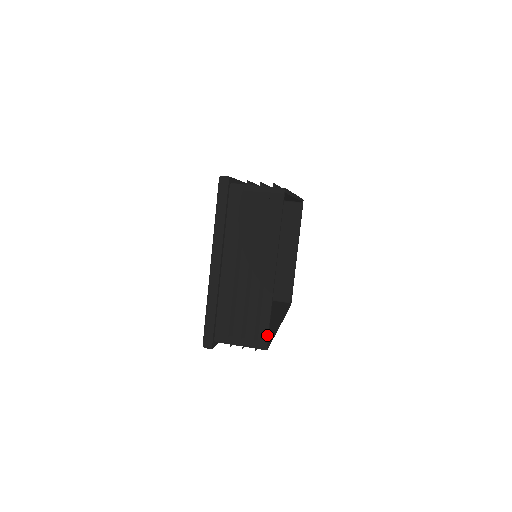
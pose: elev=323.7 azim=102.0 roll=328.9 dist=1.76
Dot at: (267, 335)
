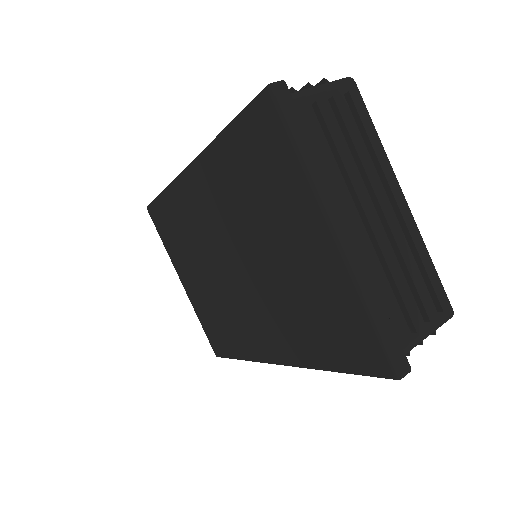
Dot at: (445, 294)
